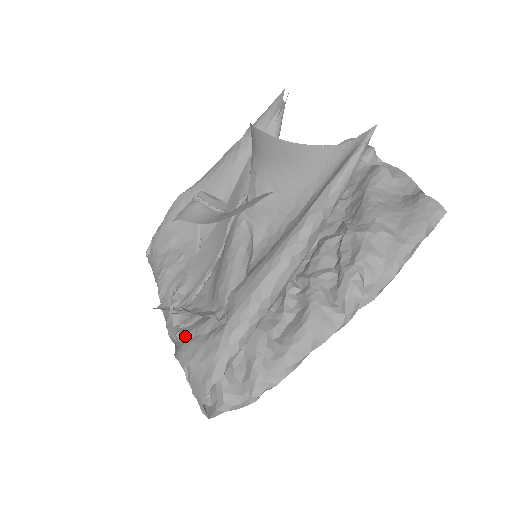
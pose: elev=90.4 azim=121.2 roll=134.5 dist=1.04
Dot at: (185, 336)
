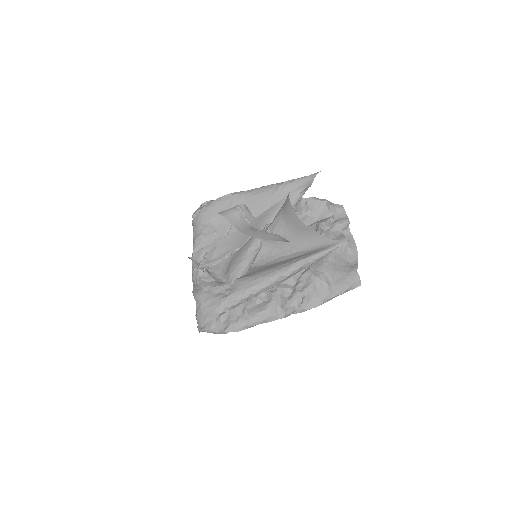
Dot at: (203, 287)
